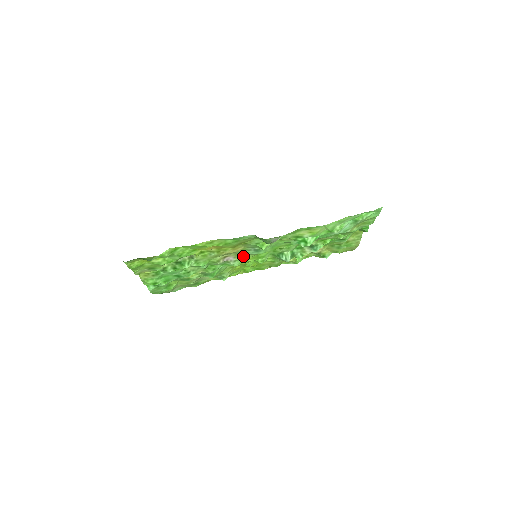
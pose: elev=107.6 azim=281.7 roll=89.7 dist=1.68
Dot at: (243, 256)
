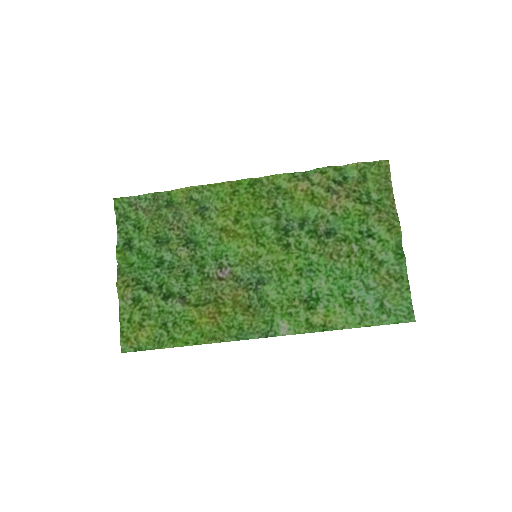
Dot at: (240, 264)
